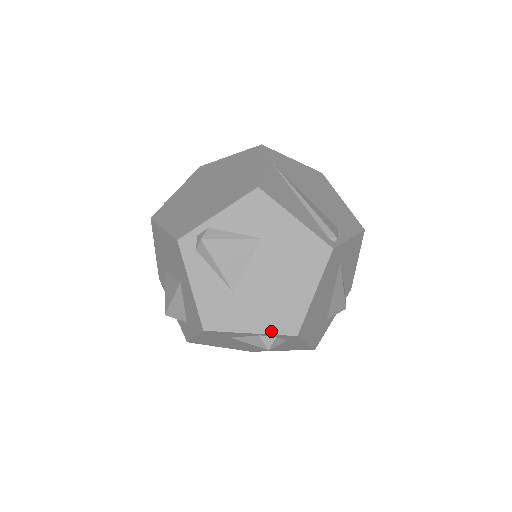
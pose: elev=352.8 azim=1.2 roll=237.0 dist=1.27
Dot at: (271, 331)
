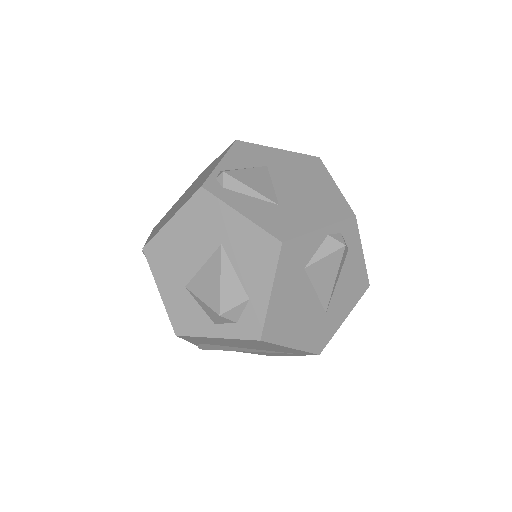
Dot at: (334, 220)
